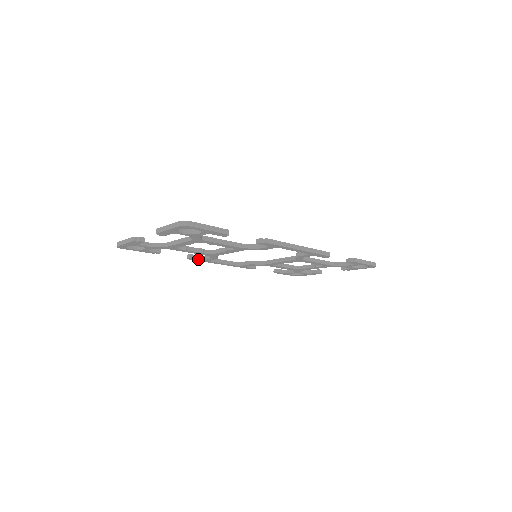
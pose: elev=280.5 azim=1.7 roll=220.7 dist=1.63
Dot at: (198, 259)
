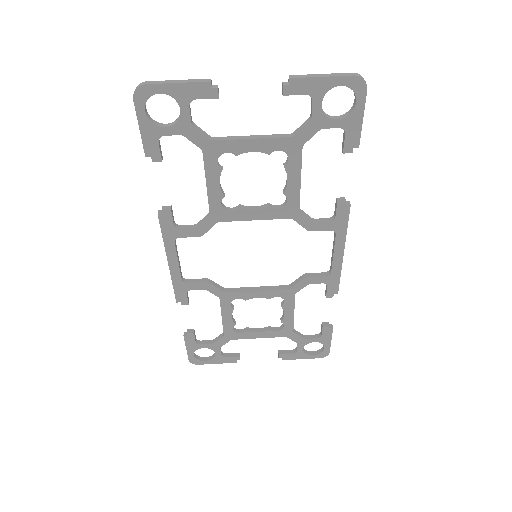
Dot at: (171, 222)
